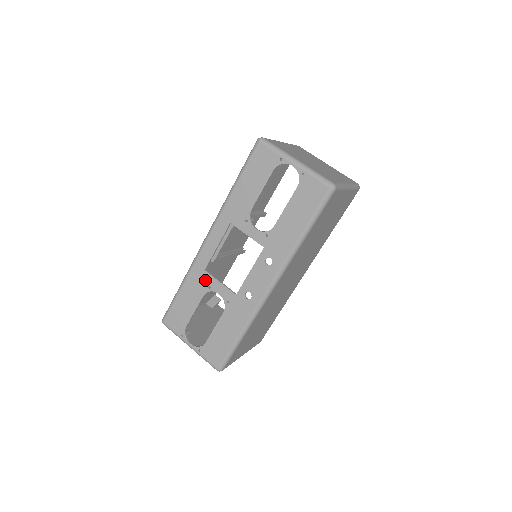
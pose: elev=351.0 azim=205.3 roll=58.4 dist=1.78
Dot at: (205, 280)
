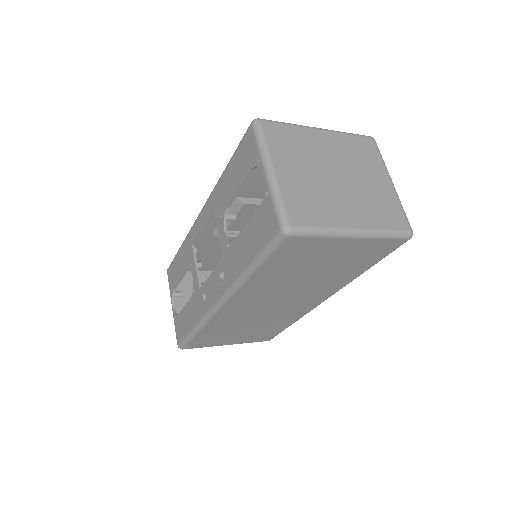
Dot at: (190, 255)
